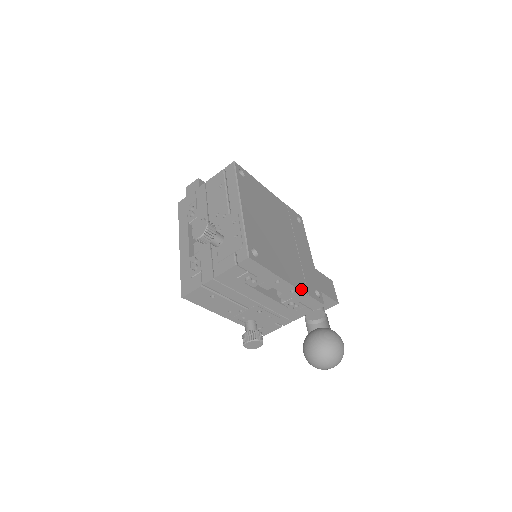
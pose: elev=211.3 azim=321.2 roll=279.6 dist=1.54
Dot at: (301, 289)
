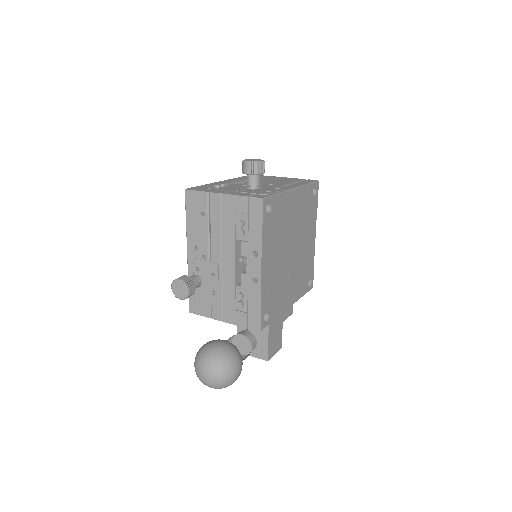
Dot at: (262, 288)
